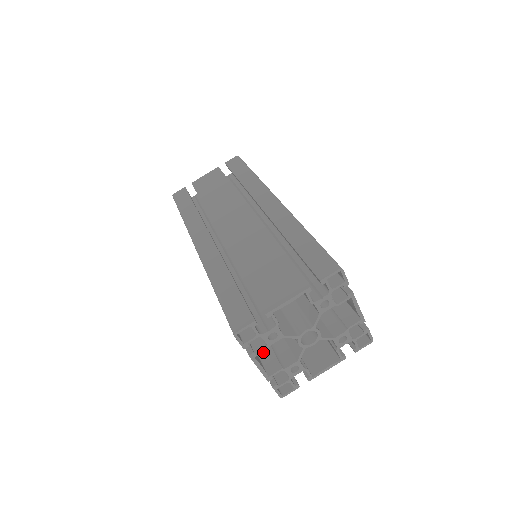
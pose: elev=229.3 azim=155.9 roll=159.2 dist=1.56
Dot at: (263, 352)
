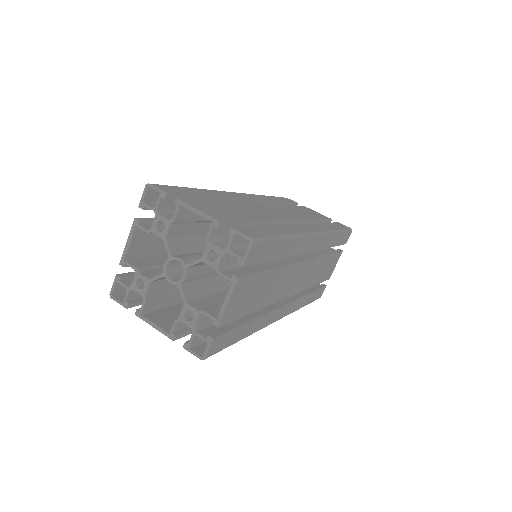
Dot at: (151, 260)
